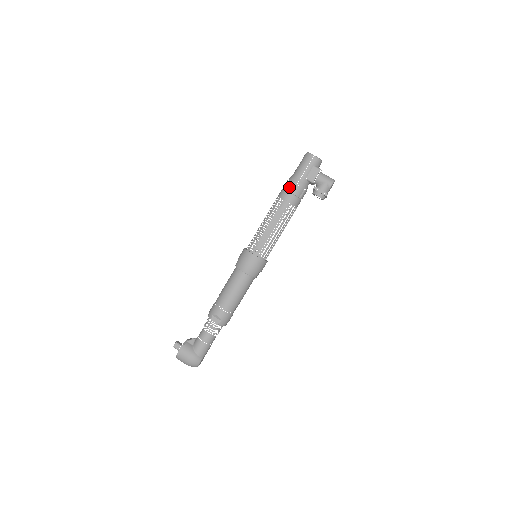
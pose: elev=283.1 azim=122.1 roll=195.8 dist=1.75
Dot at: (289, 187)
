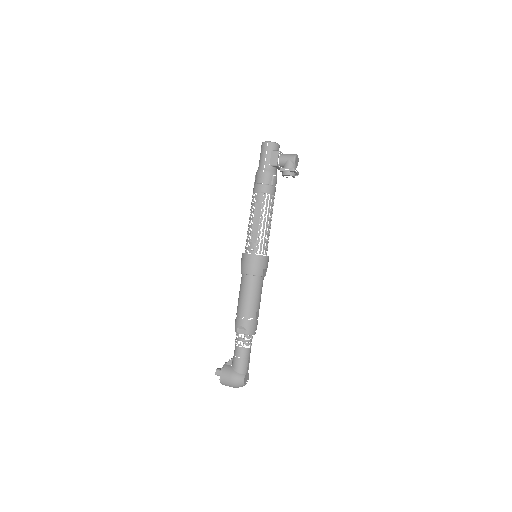
Dot at: (258, 180)
